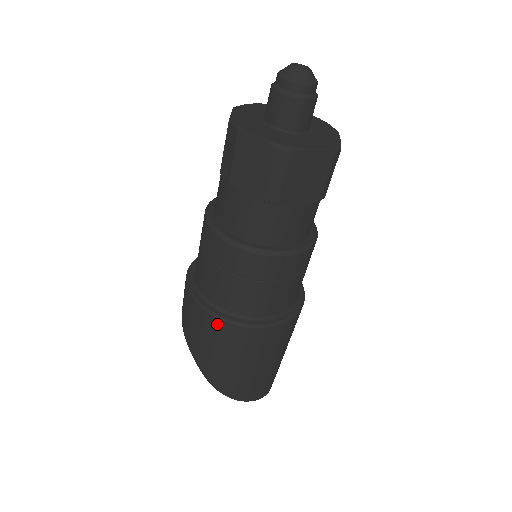
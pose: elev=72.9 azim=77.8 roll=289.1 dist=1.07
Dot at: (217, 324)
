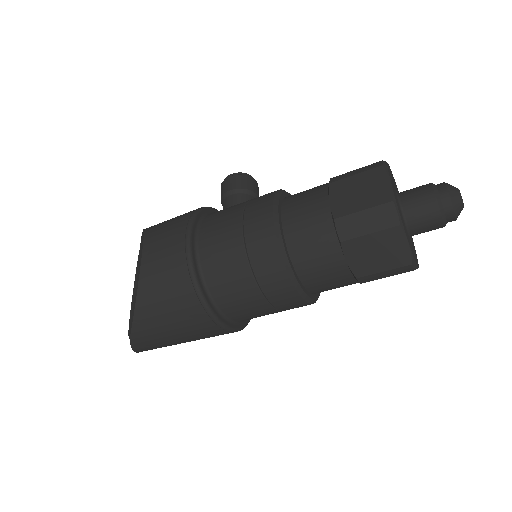
Dot at: (205, 318)
